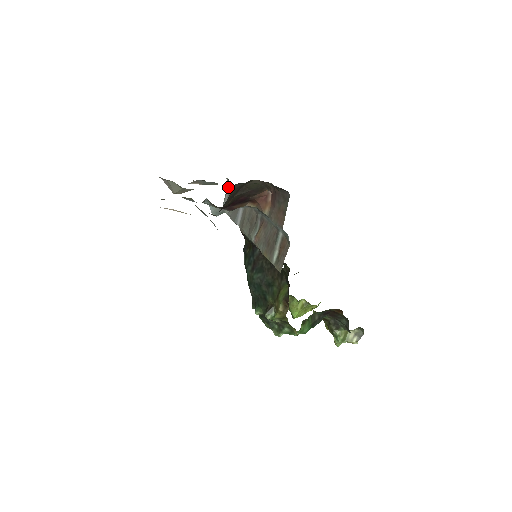
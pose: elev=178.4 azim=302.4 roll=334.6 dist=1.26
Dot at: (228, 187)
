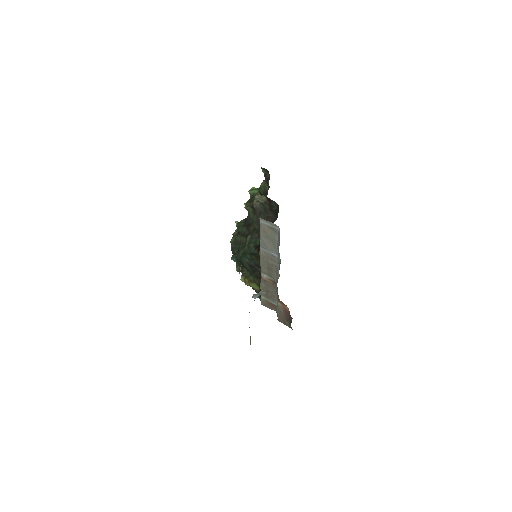
Dot at: (276, 228)
